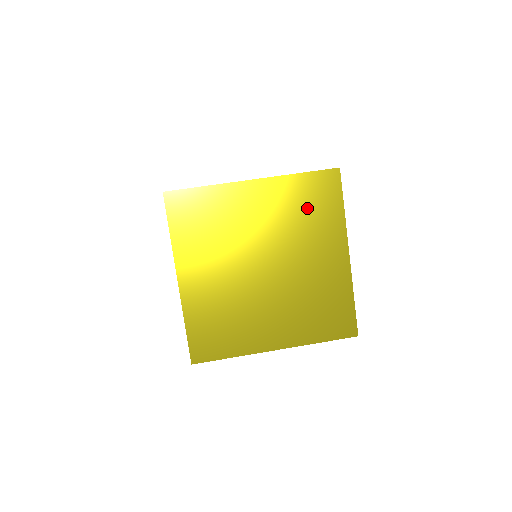
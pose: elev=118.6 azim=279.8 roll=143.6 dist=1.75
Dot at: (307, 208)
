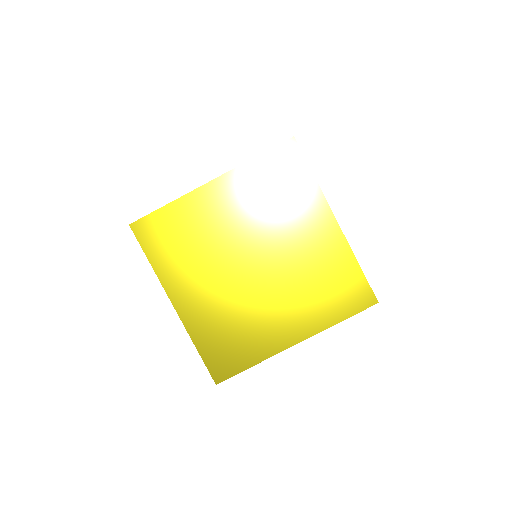
Dot at: occluded
